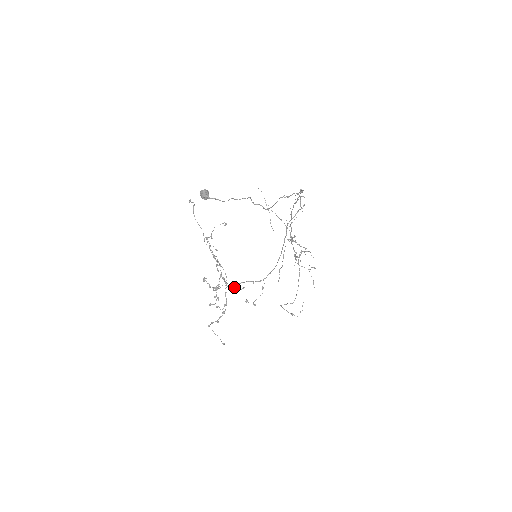
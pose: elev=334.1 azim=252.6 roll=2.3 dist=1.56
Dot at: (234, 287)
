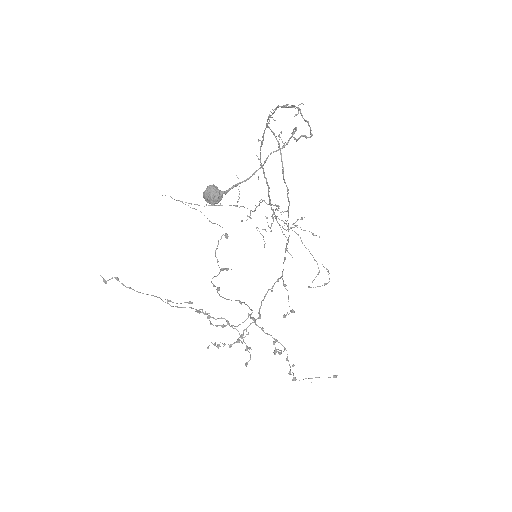
Dot at: (260, 316)
